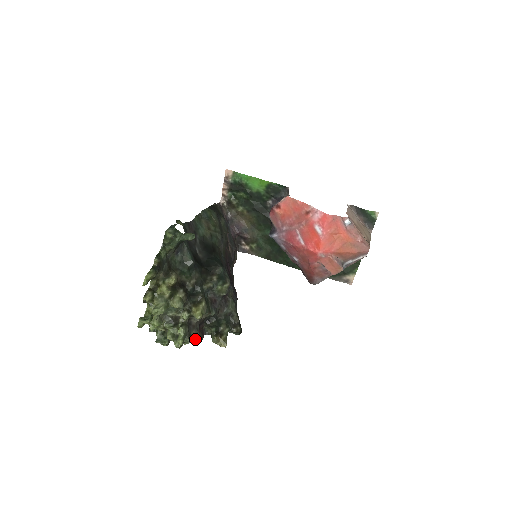
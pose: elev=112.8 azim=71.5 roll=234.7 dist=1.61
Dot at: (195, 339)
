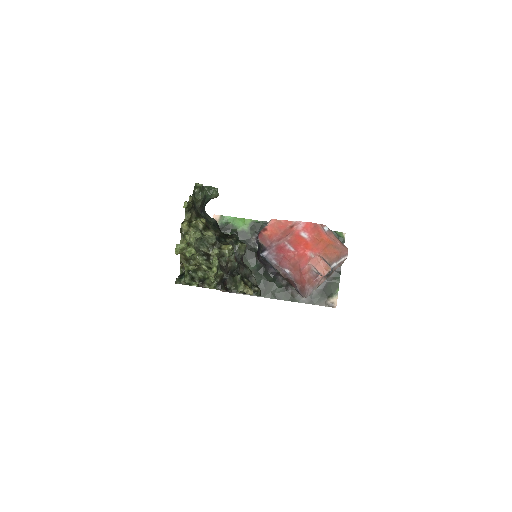
Dot at: (223, 286)
